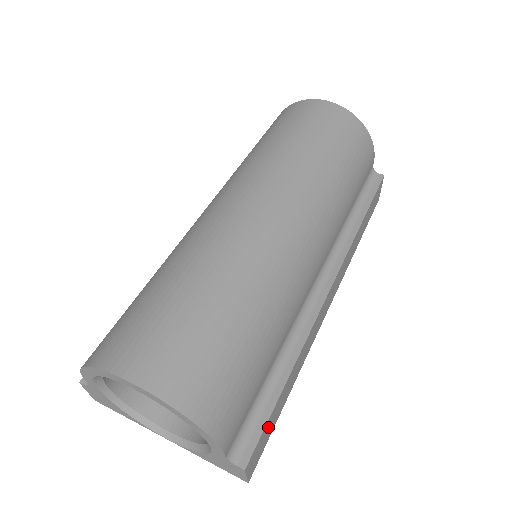
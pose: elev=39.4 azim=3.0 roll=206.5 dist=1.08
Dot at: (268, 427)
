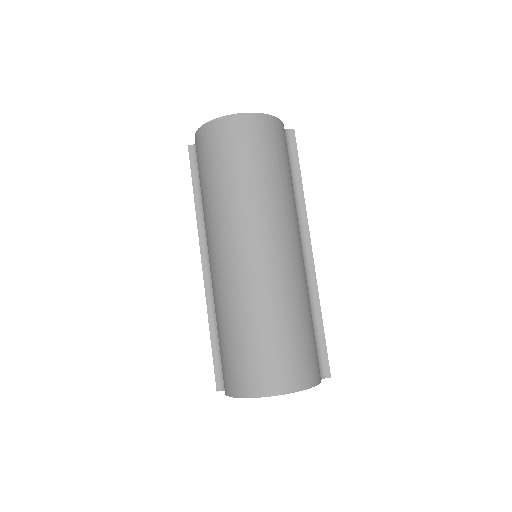
Dot at: occluded
